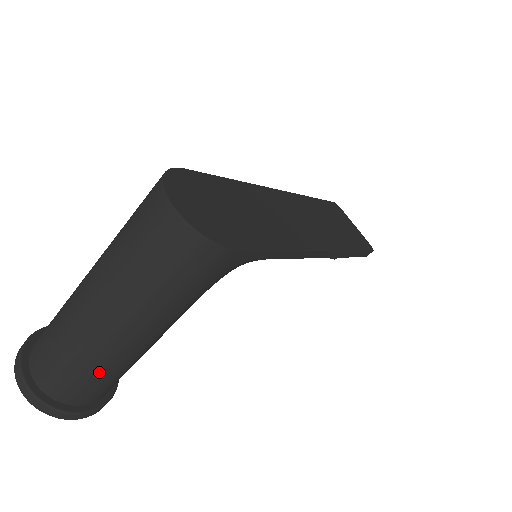
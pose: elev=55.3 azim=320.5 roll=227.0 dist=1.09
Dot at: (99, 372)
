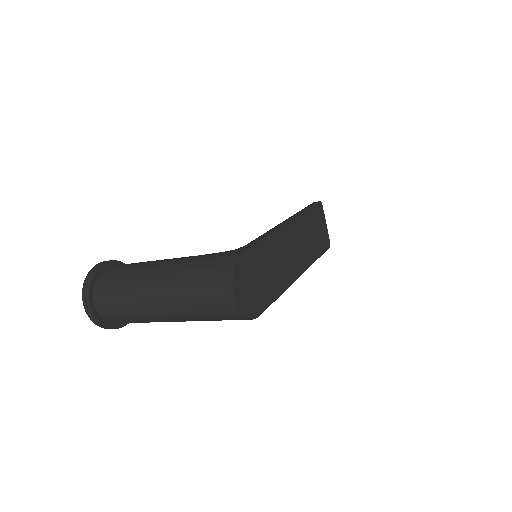
Dot at: (144, 322)
